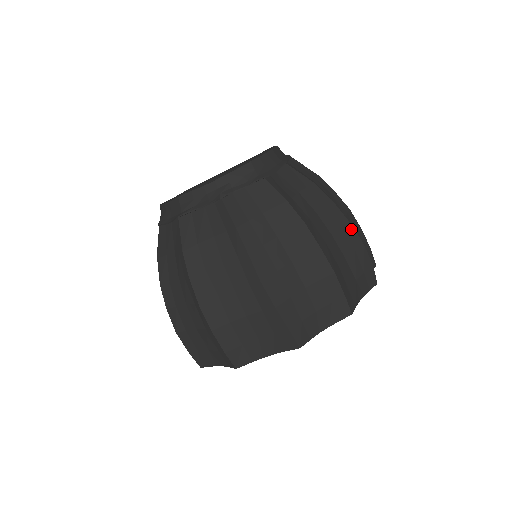
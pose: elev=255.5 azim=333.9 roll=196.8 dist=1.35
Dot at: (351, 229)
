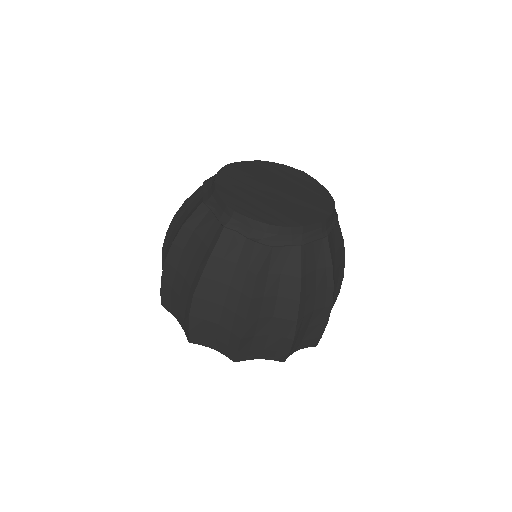
Dot at: (294, 326)
